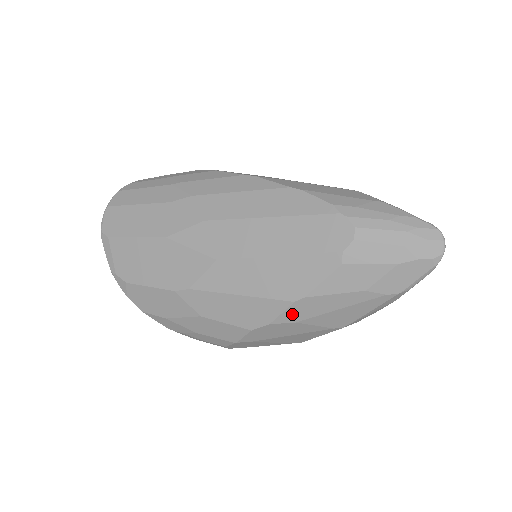
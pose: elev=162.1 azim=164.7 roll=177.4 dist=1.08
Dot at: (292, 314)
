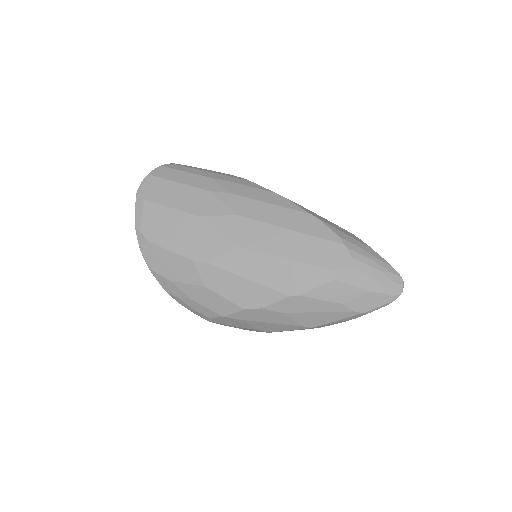
Dot at: (283, 305)
